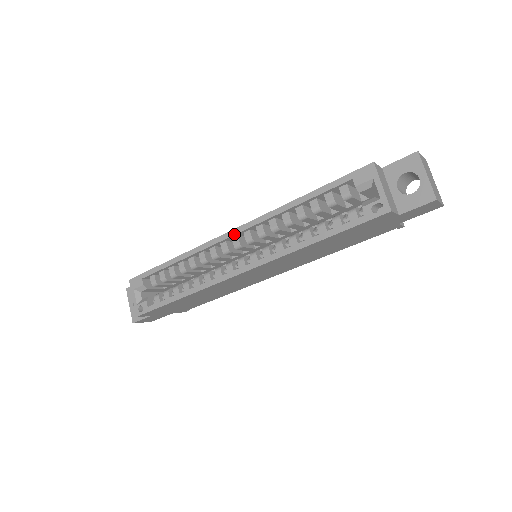
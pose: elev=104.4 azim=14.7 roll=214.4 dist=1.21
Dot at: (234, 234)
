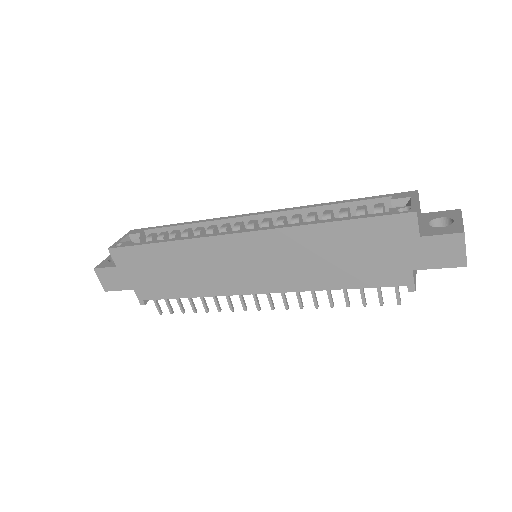
Dot at: (256, 214)
